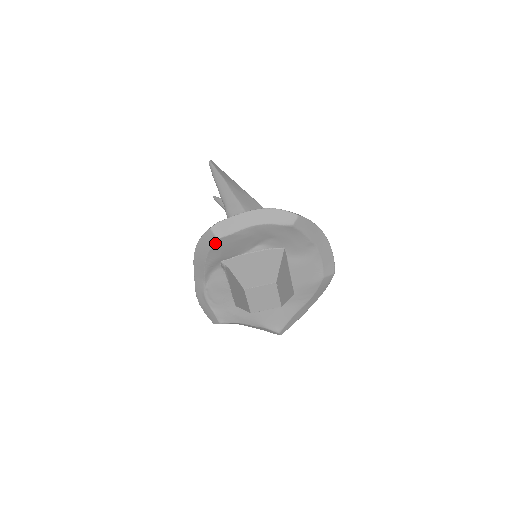
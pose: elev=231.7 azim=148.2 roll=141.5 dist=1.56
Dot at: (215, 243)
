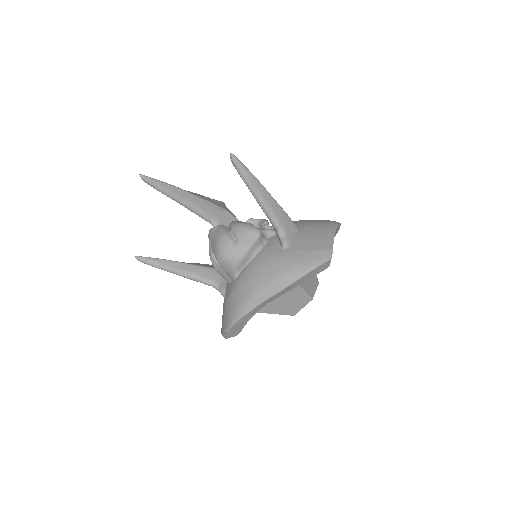
Dot at: occluded
